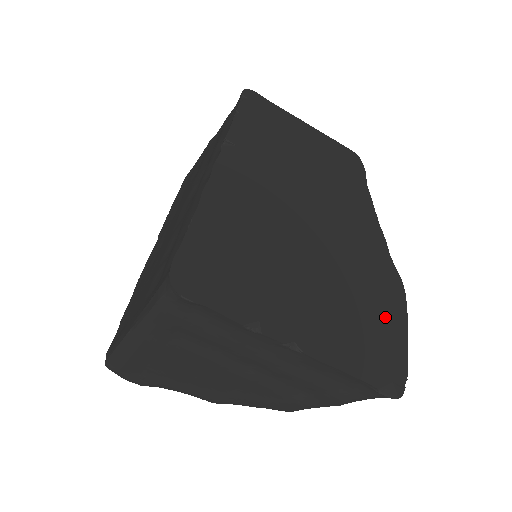
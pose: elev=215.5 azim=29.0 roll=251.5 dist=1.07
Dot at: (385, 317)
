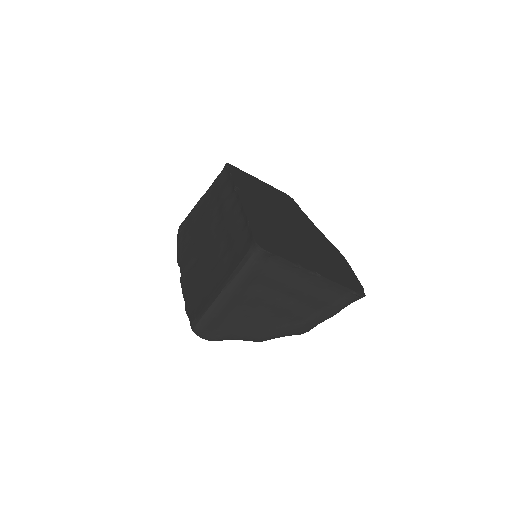
Dot at: (342, 266)
